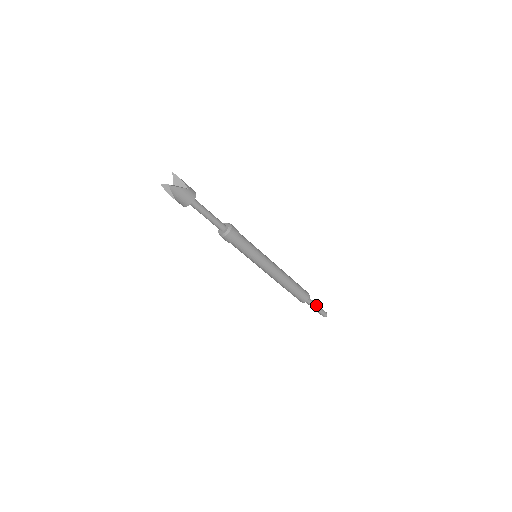
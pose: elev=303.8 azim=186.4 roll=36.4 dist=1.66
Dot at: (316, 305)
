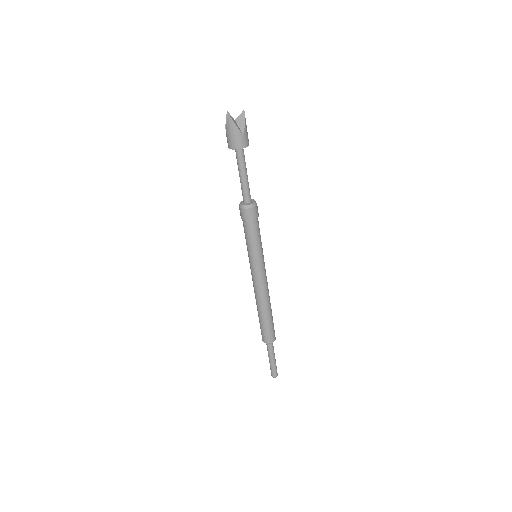
Dot at: (273, 357)
